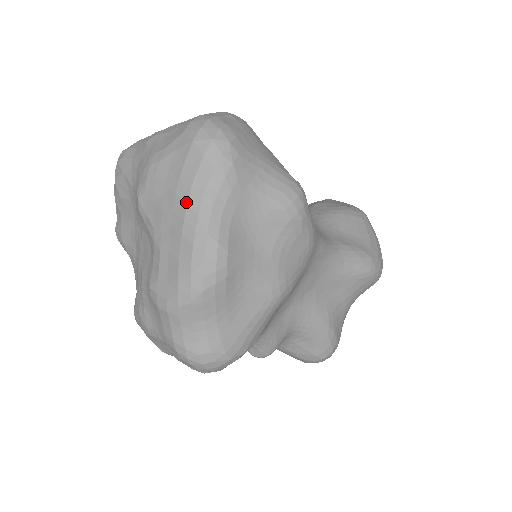
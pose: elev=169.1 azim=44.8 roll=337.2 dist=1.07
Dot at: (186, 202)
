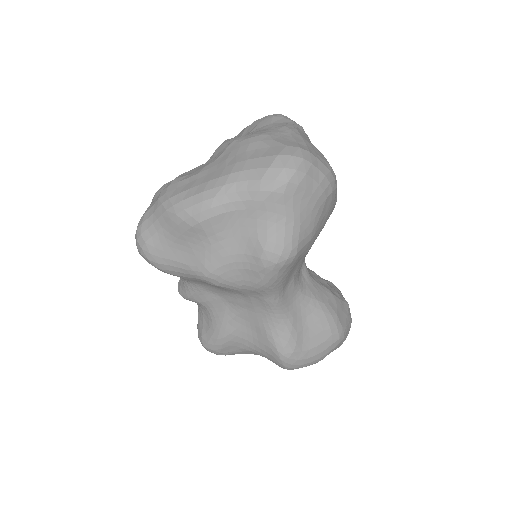
Dot at: (232, 172)
